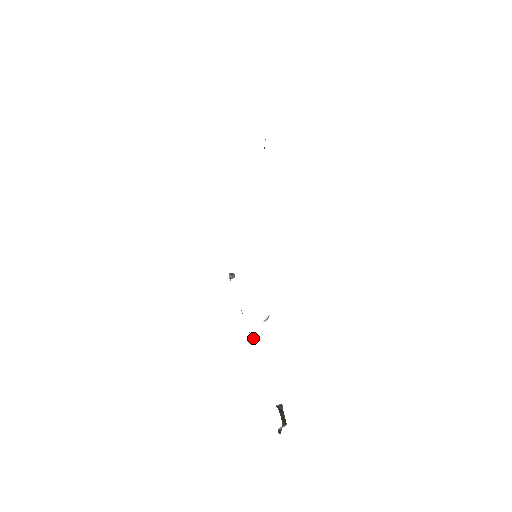
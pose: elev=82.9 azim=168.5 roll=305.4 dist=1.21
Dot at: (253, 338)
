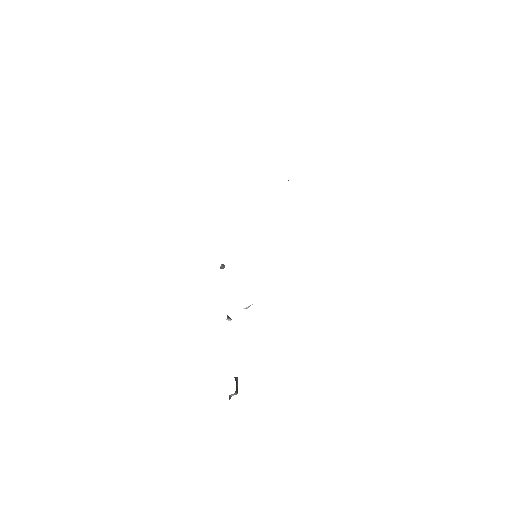
Dot at: (228, 320)
